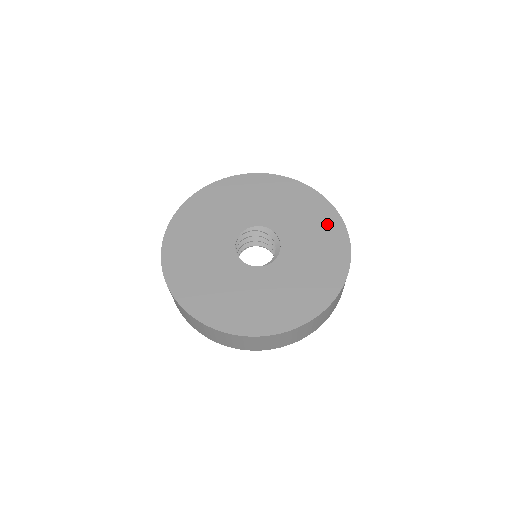
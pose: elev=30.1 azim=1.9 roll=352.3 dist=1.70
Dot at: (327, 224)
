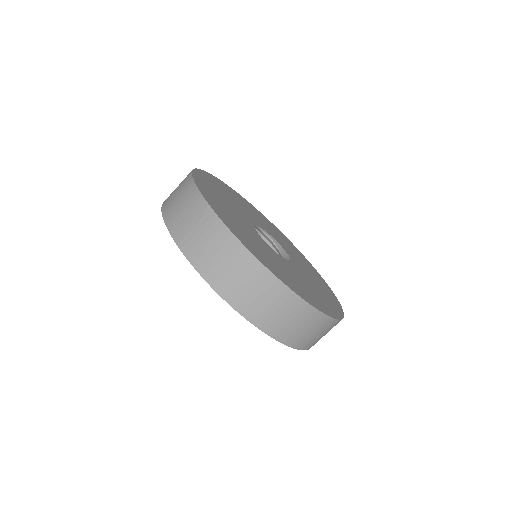
Dot at: (330, 298)
